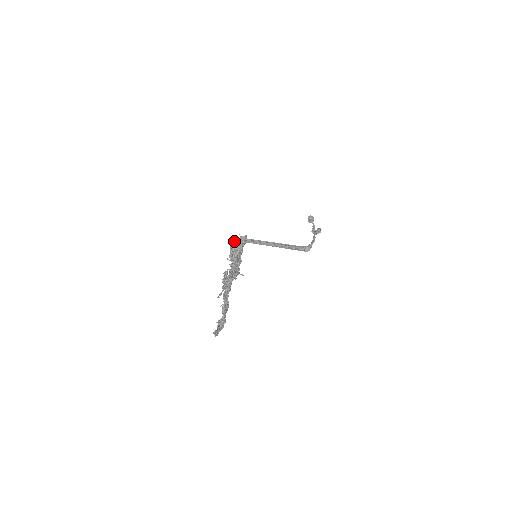
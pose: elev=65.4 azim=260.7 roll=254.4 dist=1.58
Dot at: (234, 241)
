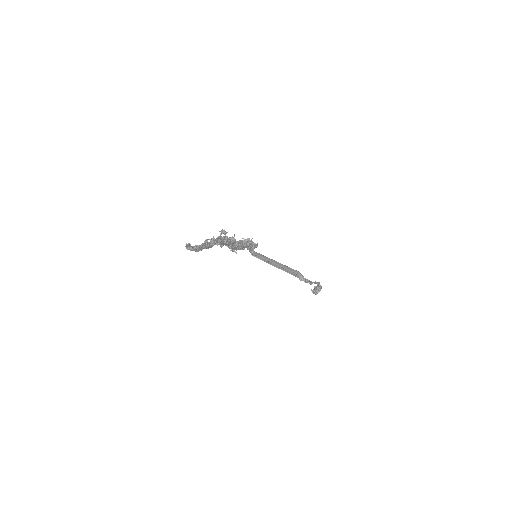
Dot at: occluded
